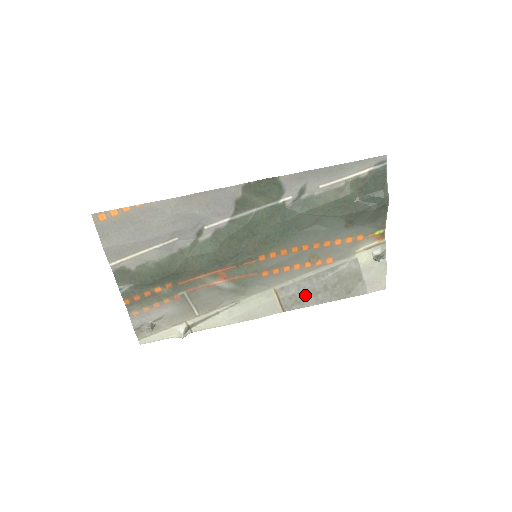
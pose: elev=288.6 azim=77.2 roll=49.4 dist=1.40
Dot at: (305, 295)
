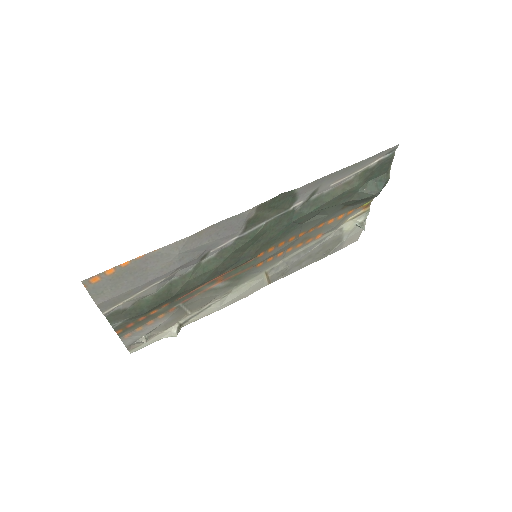
Dot at: (291, 267)
